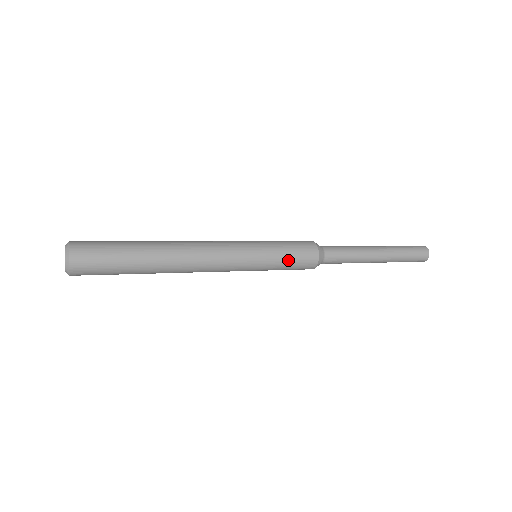
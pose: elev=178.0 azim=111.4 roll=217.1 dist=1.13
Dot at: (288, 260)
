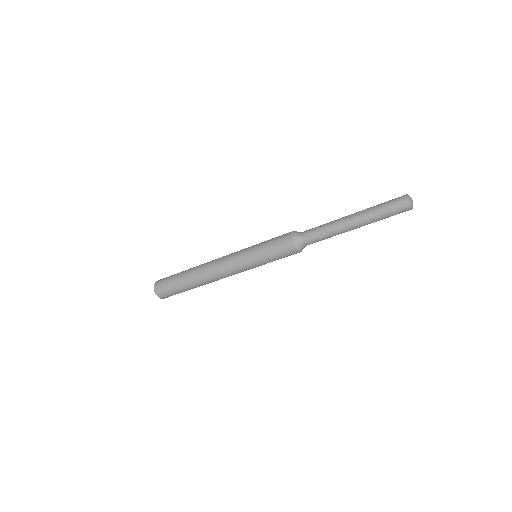
Dot at: (269, 248)
